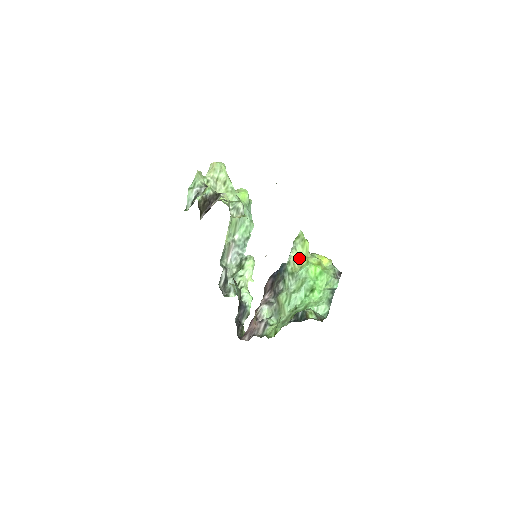
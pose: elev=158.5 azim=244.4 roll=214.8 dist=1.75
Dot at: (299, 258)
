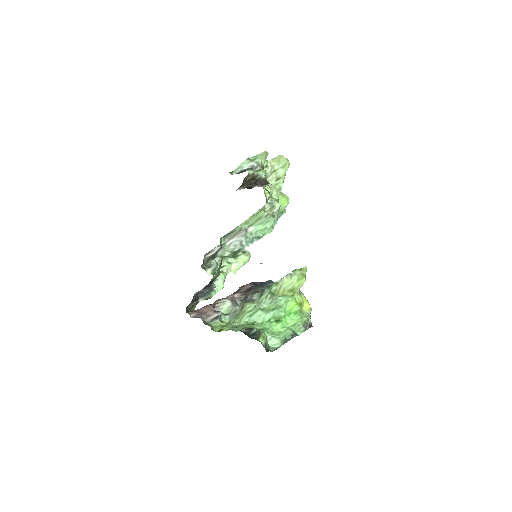
Dot at: (288, 286)
